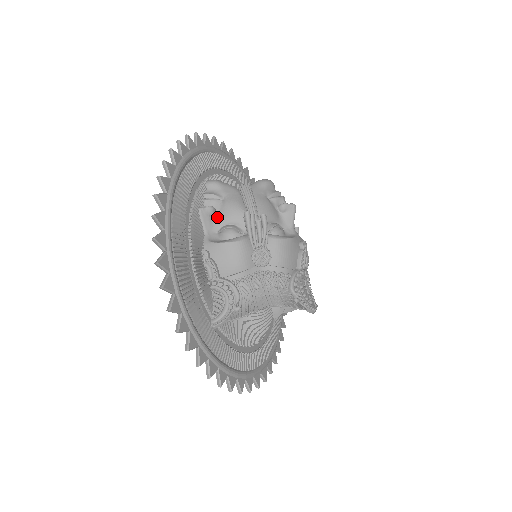
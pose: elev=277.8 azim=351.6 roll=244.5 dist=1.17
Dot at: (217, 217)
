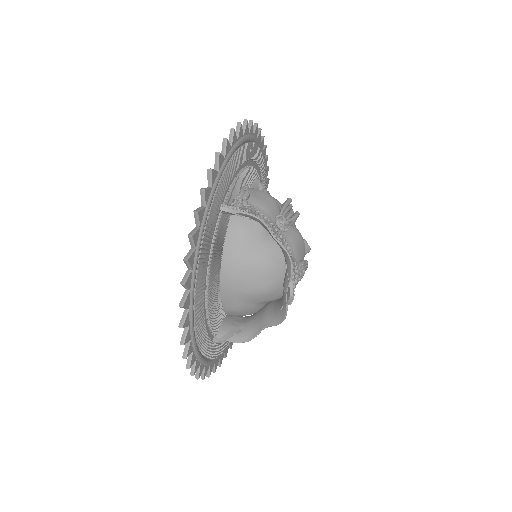
Dot at: occluded
